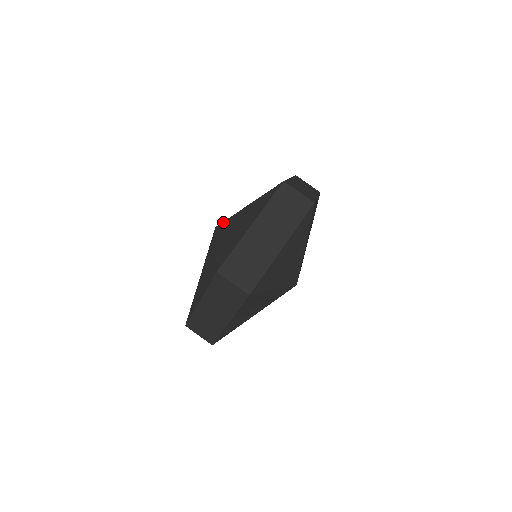
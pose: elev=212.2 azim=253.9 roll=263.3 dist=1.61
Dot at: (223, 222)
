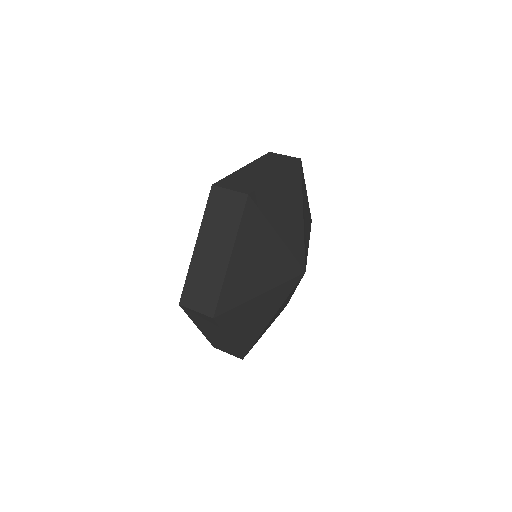
Dot at: occluded
